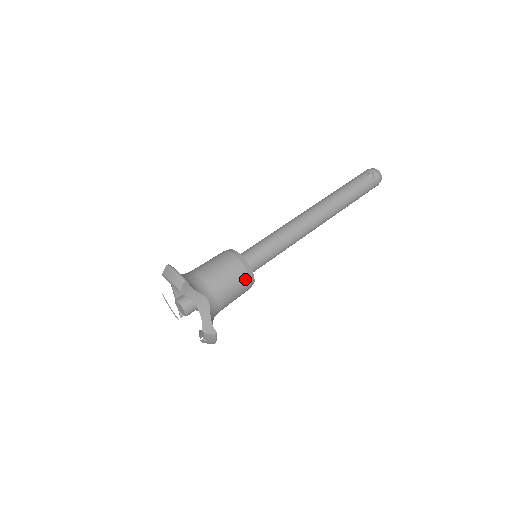
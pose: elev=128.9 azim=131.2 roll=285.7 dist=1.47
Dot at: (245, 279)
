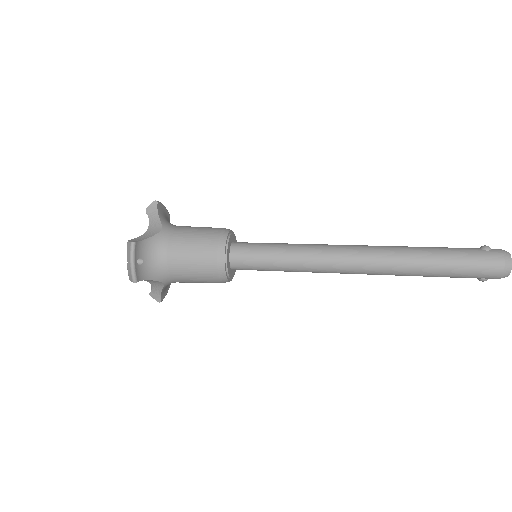
Dot at: (213, 239)
